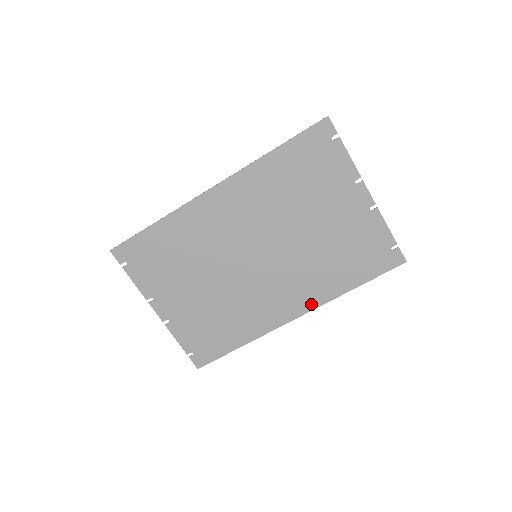
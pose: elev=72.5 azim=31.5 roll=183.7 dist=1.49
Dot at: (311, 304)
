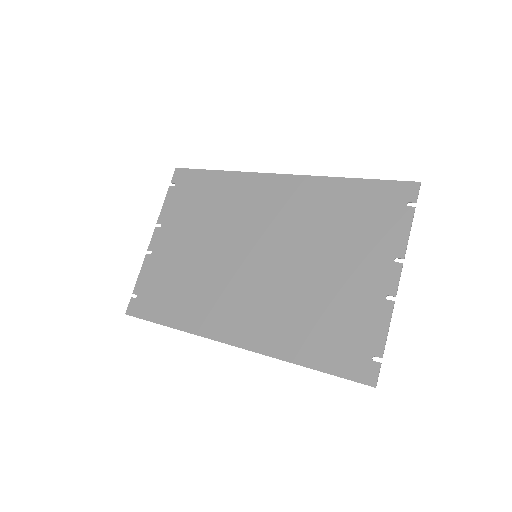
Dot at: (254, 343)
